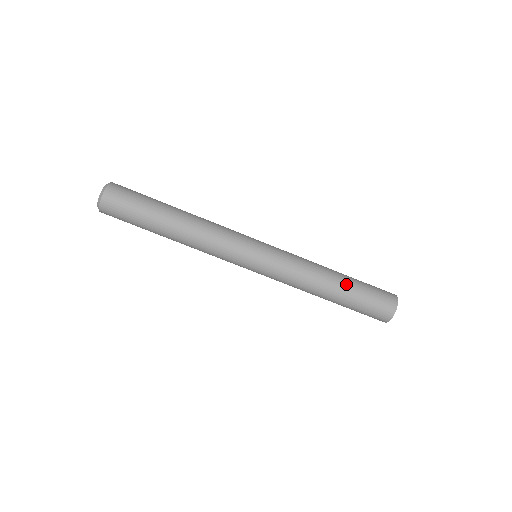
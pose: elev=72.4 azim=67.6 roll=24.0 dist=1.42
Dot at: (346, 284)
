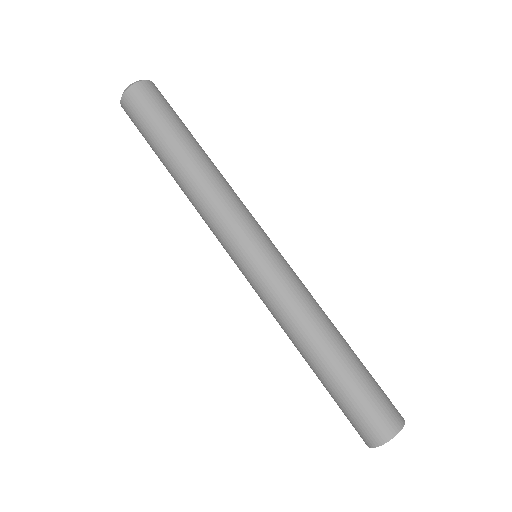
Dot at: (343, 359)
